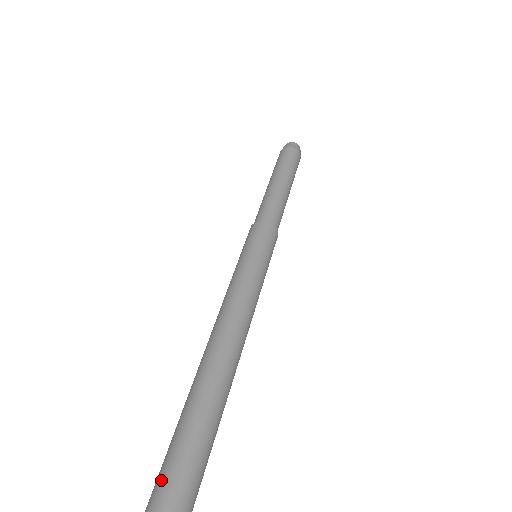
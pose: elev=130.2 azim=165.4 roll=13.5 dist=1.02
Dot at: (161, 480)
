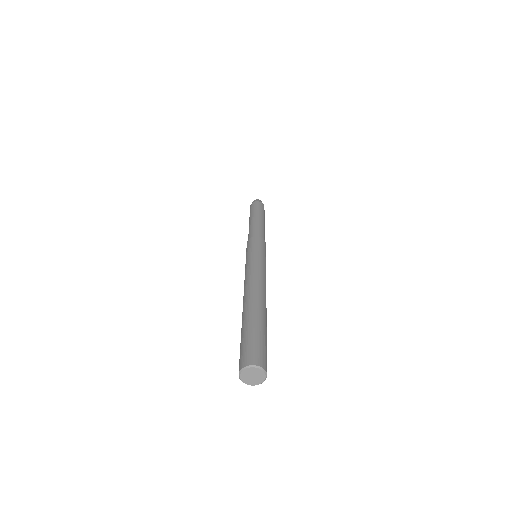
Dot at: (244, 353)
